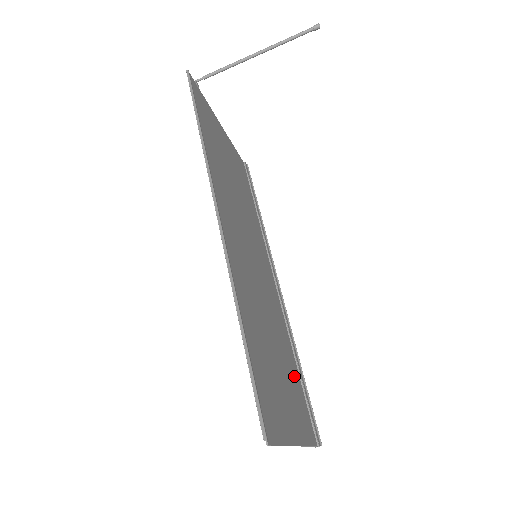
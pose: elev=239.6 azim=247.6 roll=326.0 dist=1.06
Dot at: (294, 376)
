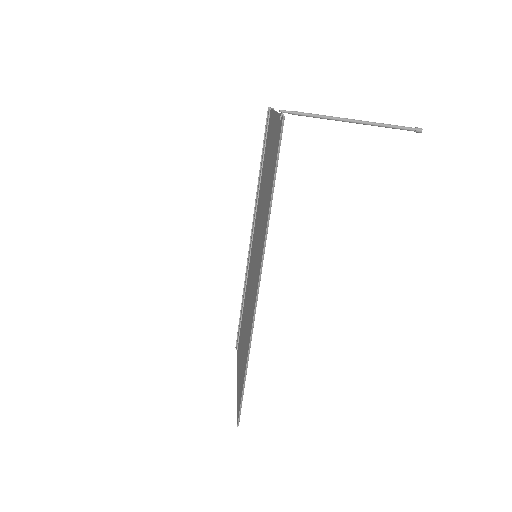
Dot at: occluded
